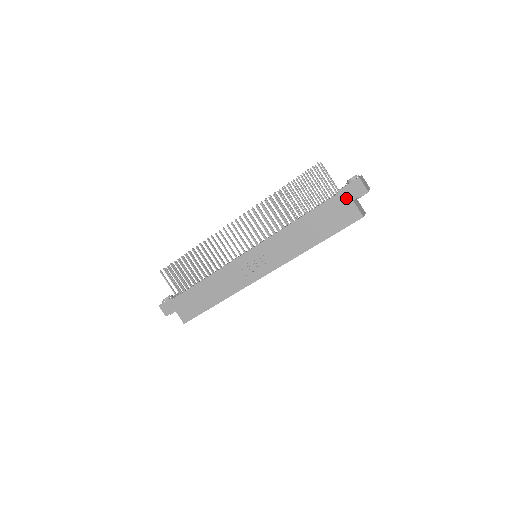
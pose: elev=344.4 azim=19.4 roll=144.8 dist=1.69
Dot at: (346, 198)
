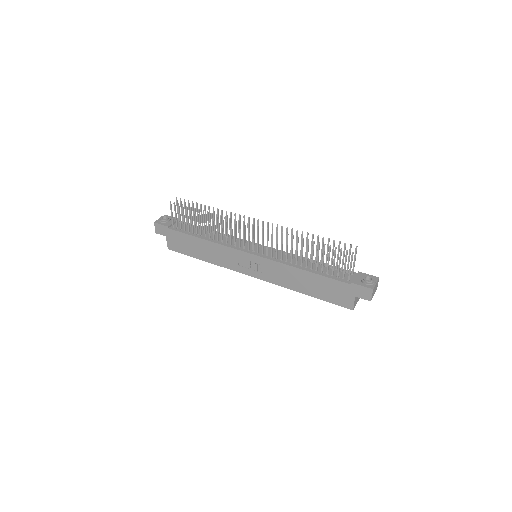
Dot at: (352, 291)
